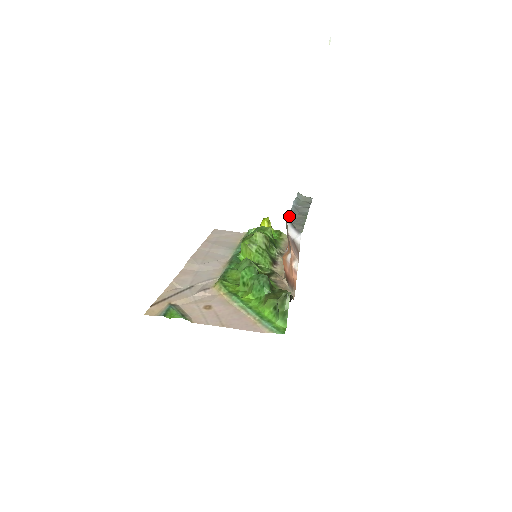
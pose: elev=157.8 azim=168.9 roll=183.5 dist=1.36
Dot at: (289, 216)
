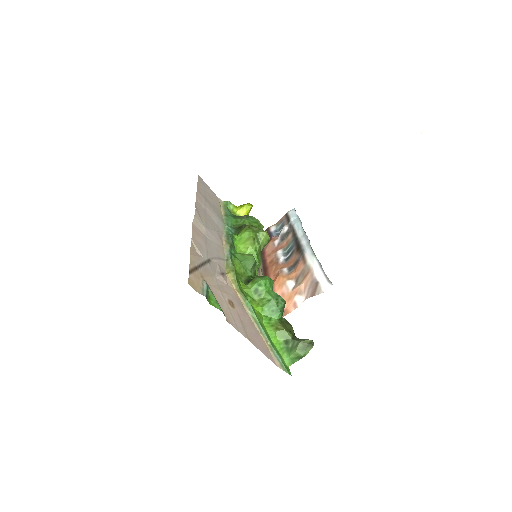
Dot at: occluded
